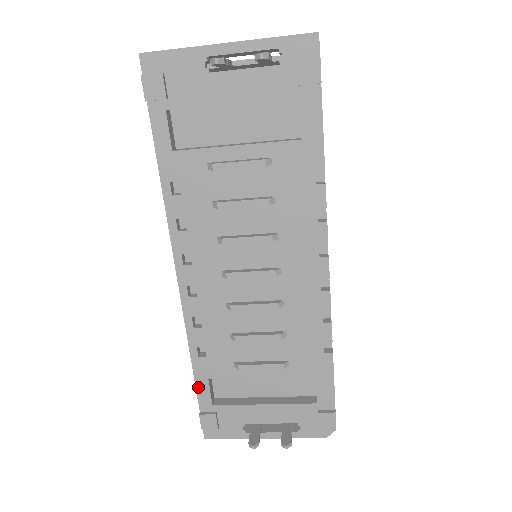
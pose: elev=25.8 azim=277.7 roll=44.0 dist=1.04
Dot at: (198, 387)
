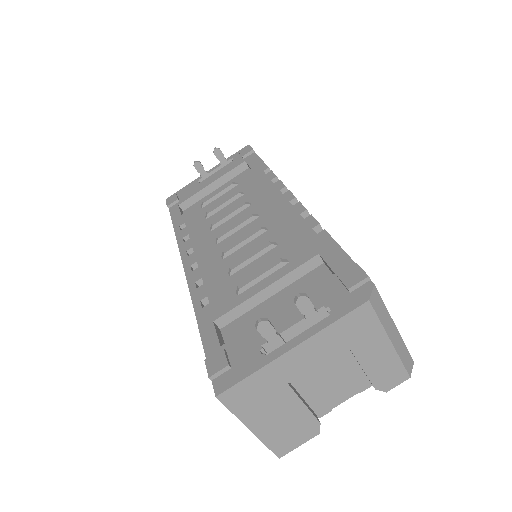
Dot at: (203, 336)
